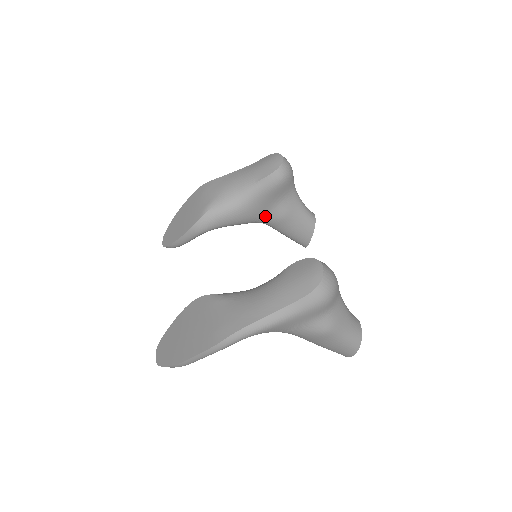
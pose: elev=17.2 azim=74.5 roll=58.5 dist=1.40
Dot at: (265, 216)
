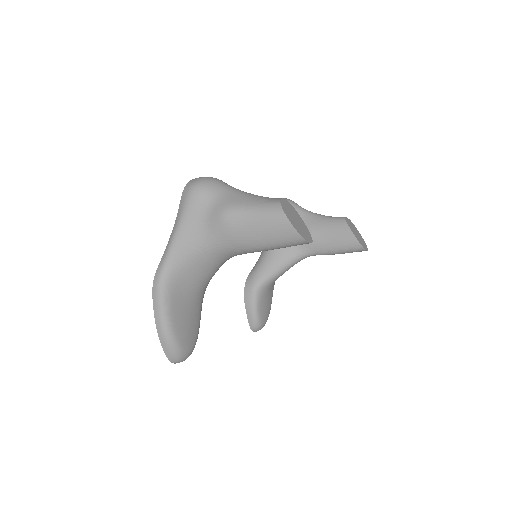
Dot at: (297, 246)
